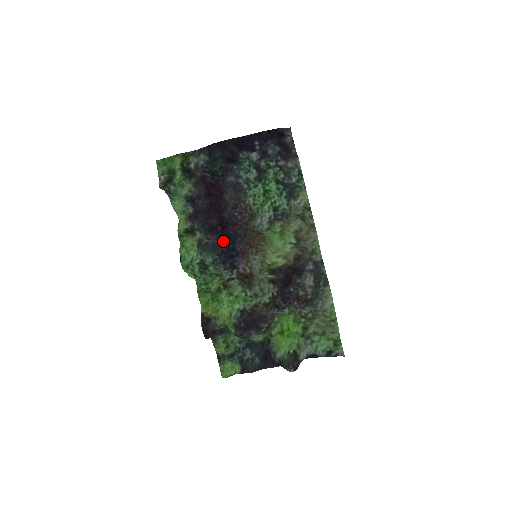
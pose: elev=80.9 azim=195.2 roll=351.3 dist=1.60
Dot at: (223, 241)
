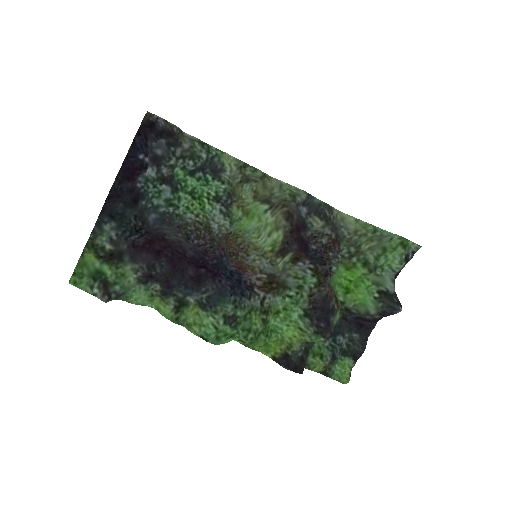
Dot at: (219, 278)
